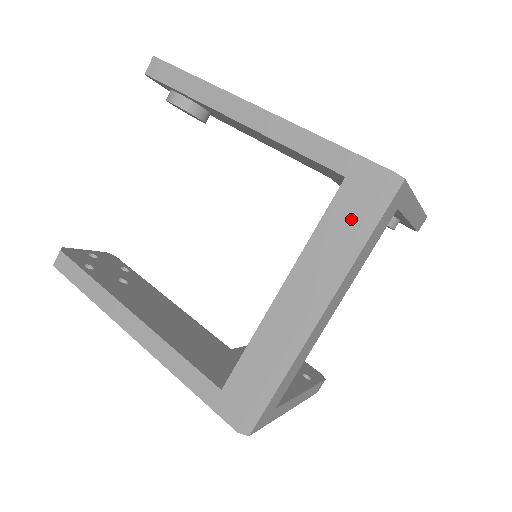
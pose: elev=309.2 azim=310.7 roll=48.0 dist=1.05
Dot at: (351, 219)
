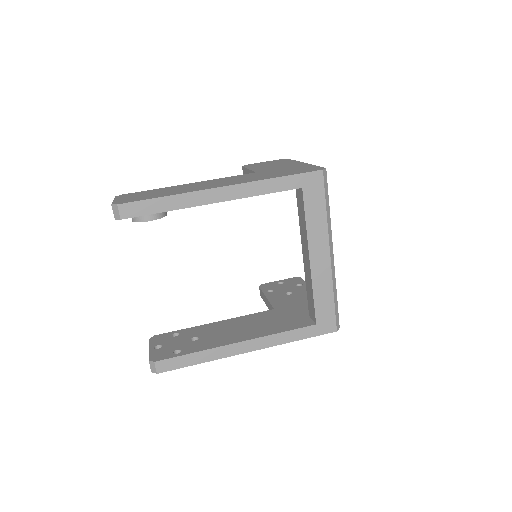
Dot at: (319, 204)
